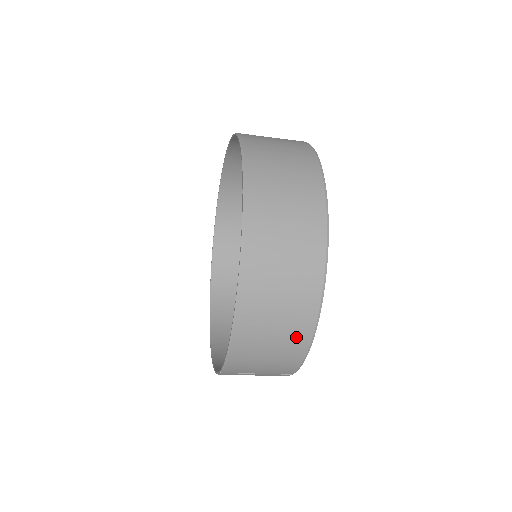
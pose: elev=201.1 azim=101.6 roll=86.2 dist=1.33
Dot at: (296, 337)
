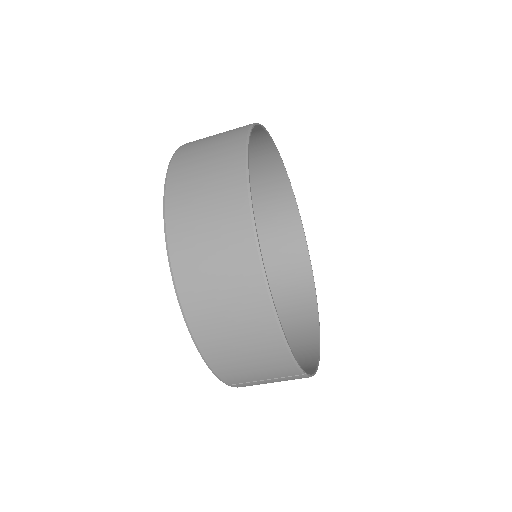
Dot at: (261, 333)
